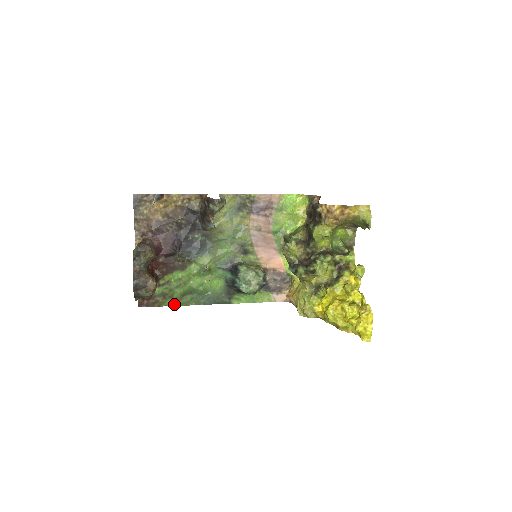
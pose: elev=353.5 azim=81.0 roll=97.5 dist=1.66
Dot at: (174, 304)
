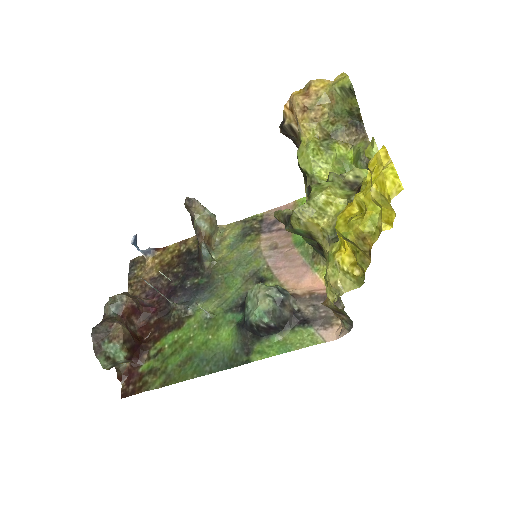
Dot at: (168, 383)
